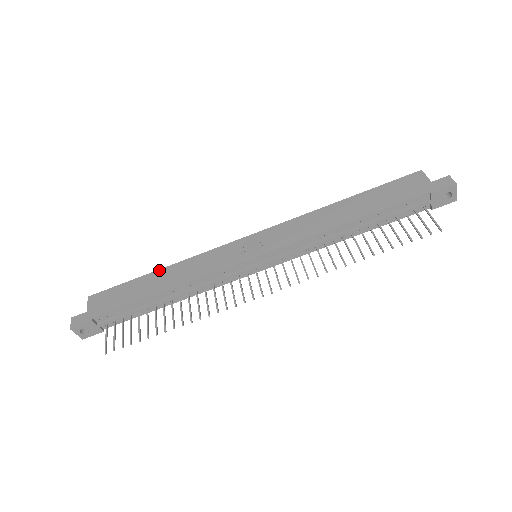
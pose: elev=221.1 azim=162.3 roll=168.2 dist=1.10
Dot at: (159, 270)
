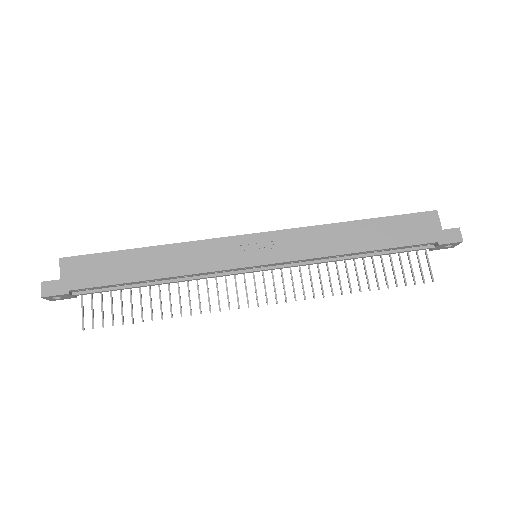
Dot at: (148, 248)
